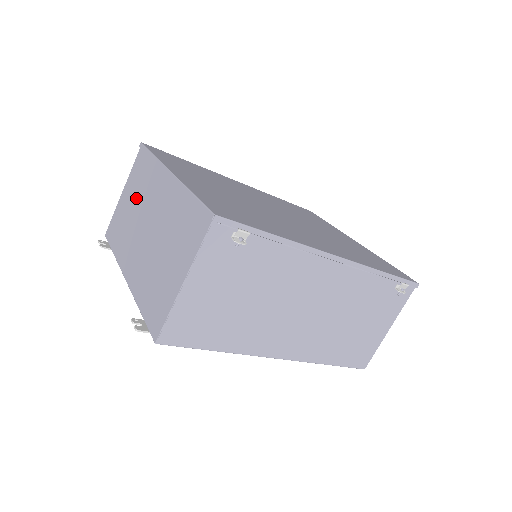
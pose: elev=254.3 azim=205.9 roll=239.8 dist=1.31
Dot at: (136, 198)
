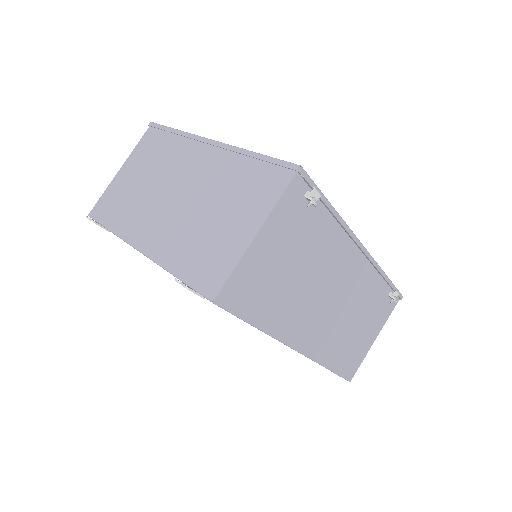
Dot at: (149, 171)
